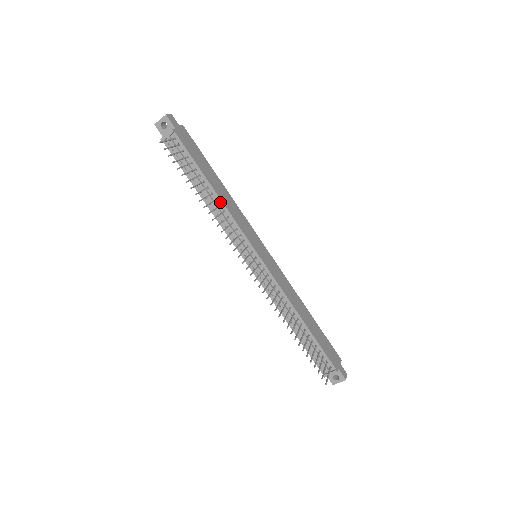
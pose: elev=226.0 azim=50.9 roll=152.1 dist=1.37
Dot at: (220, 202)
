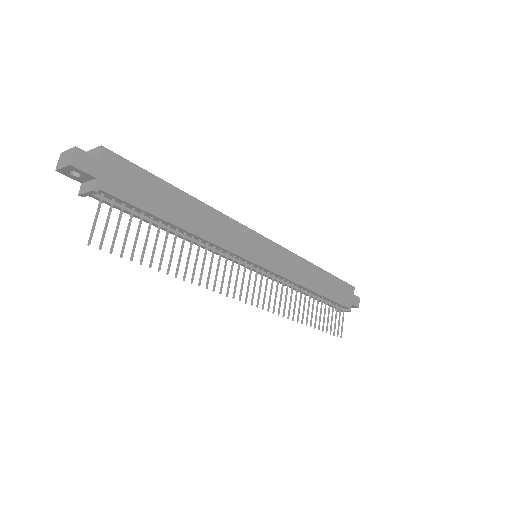
Dot at: (199, 238)
